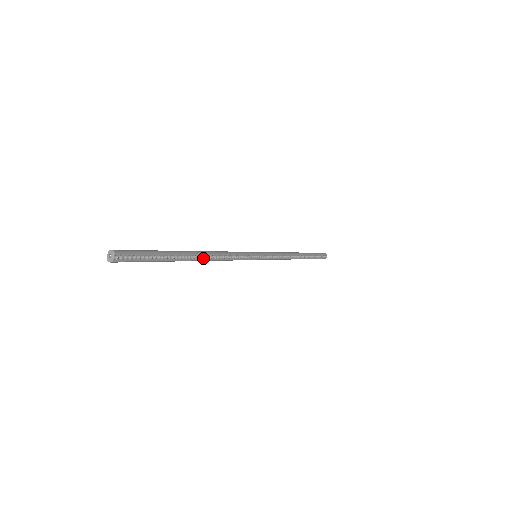
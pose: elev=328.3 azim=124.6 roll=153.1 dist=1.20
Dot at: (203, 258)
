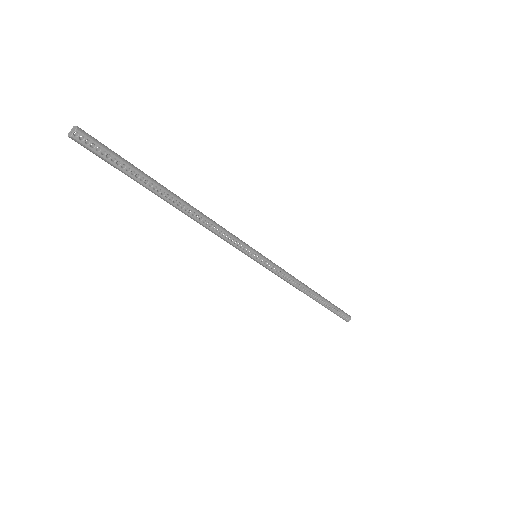
Dot at: (186, 210)
